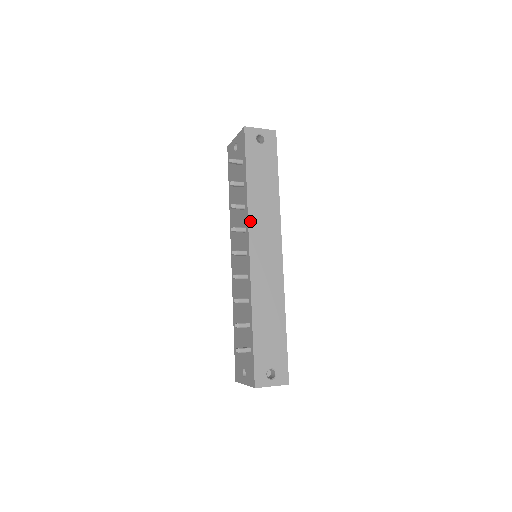
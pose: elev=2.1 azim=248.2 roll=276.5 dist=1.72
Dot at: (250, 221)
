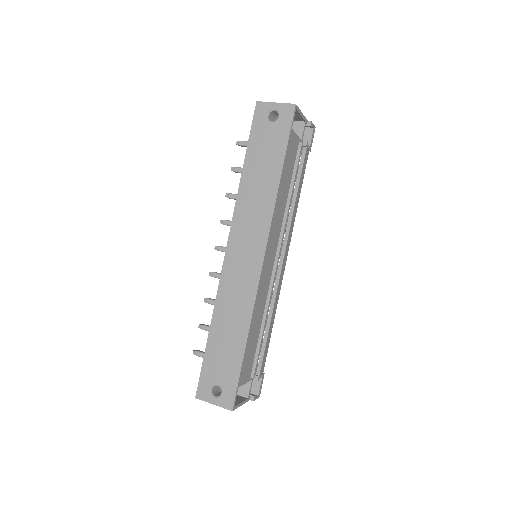
Dot at: (235, 215)
